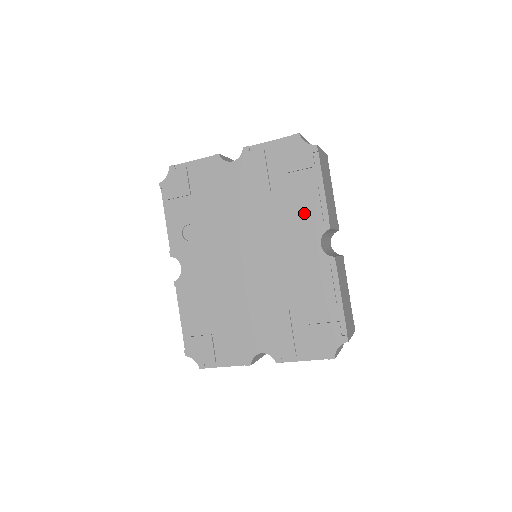
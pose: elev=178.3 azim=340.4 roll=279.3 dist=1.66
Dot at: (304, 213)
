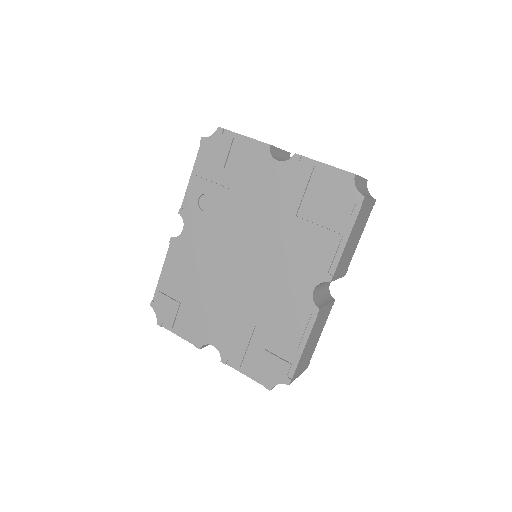
Dot at: (315, 253)
